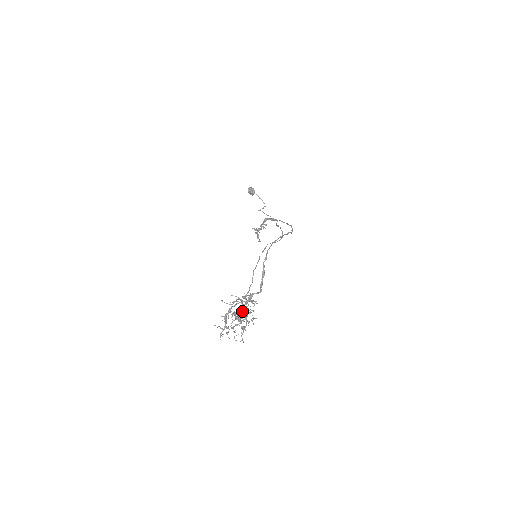
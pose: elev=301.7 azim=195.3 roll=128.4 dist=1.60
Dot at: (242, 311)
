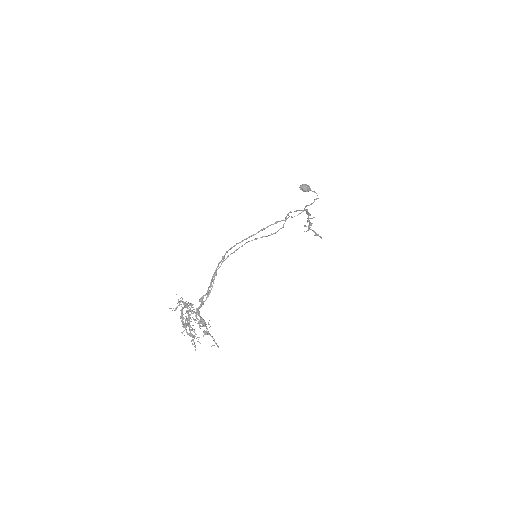
Dot at: (198, 315)
